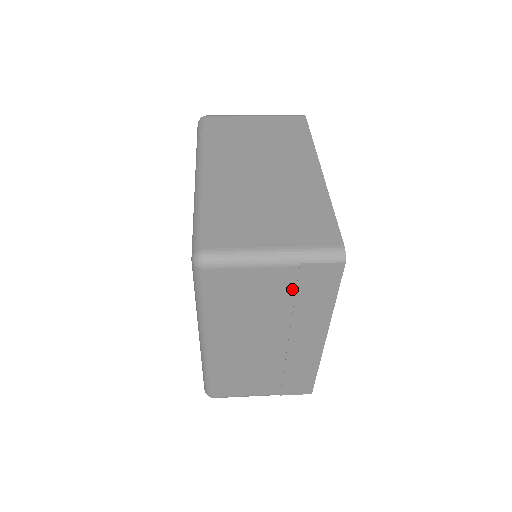
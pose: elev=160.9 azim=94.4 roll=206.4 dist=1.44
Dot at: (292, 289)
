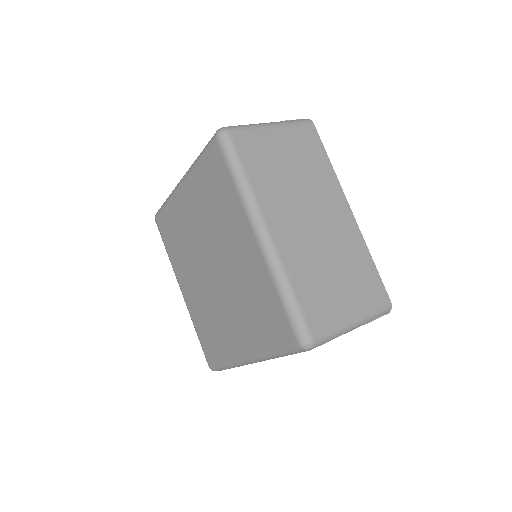
Dot at: occluded
